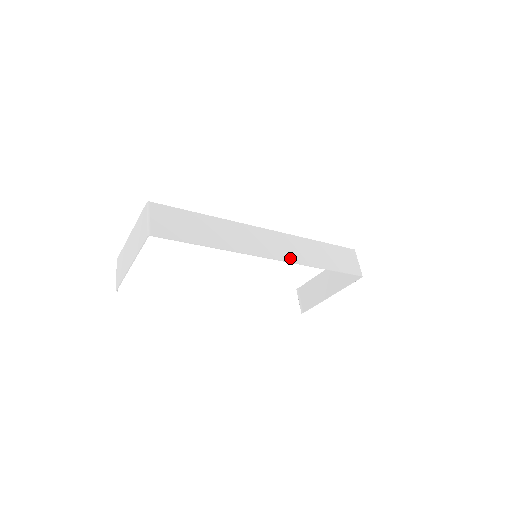
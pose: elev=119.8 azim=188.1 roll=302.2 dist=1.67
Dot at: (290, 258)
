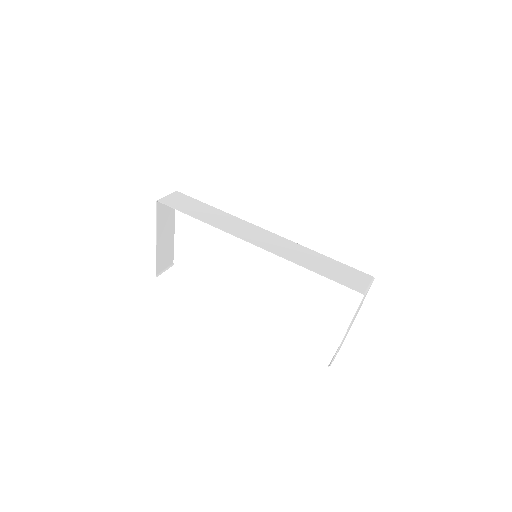
Dot at: (274, 250)
